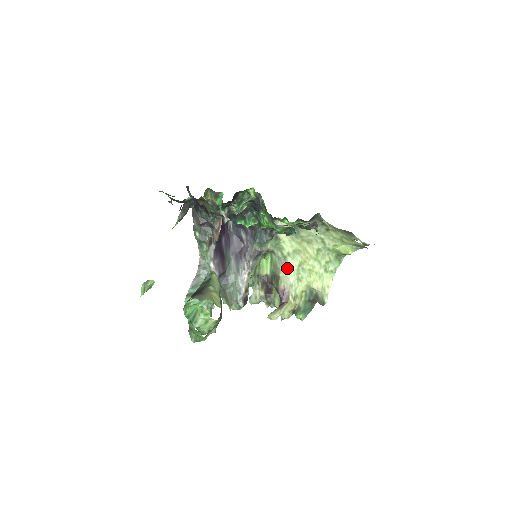
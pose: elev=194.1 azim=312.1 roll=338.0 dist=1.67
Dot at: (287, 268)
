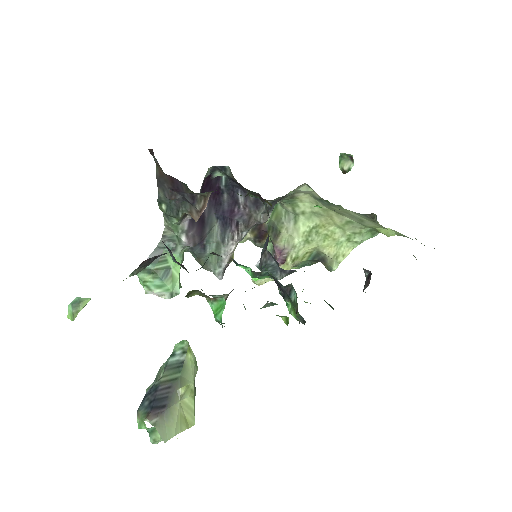
Dot at: (295, 227)
